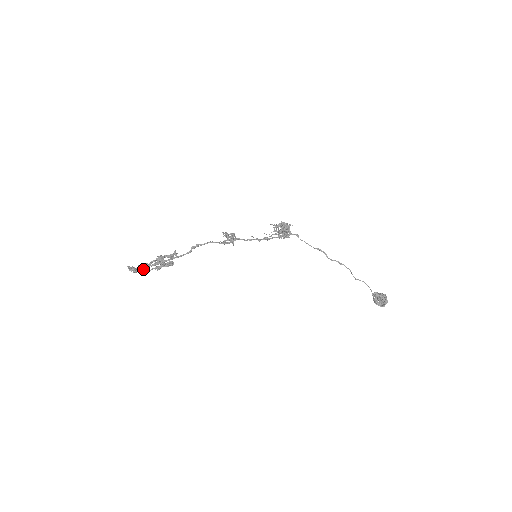
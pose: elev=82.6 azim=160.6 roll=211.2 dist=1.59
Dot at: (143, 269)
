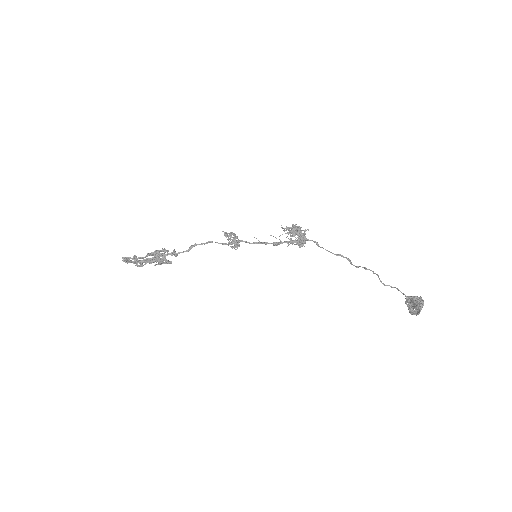
Dot at: (133, 258)
